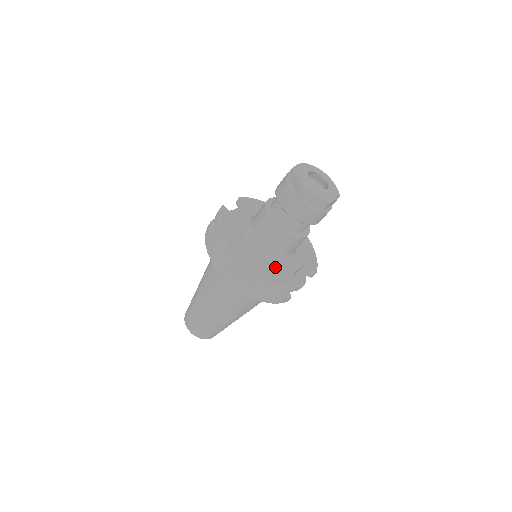
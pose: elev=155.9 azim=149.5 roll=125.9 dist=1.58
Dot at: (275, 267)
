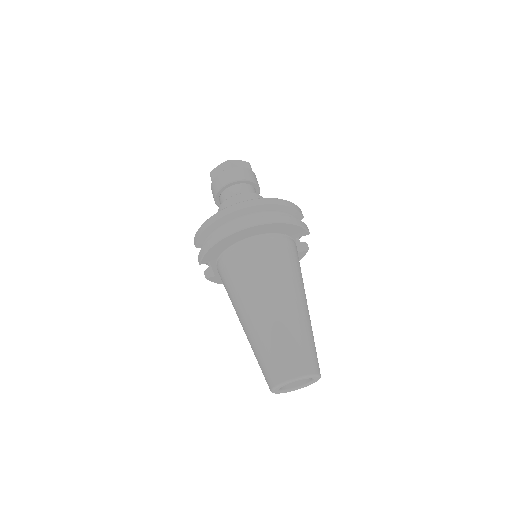
Dot at: occluded
